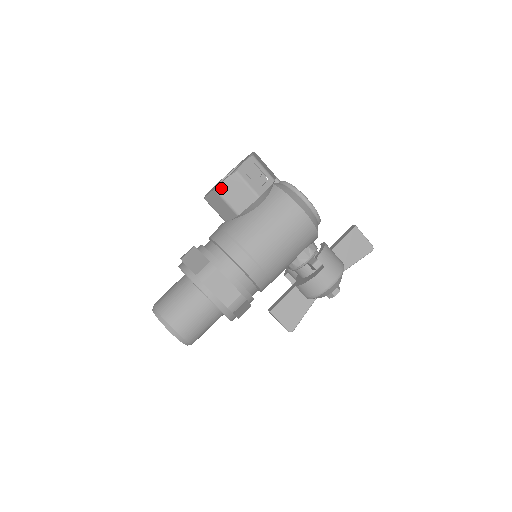
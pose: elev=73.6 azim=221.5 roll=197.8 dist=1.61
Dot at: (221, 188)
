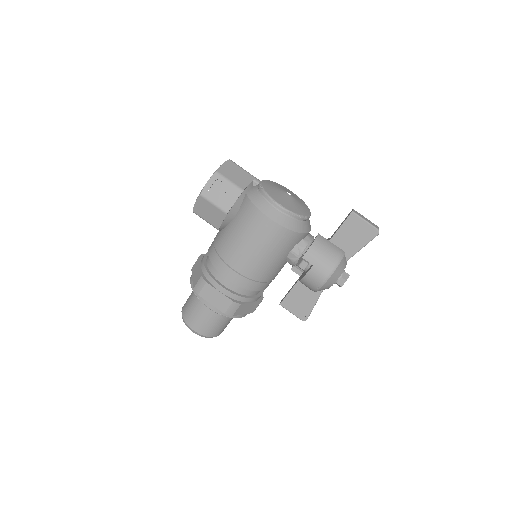
Dot at: (196, 209)
